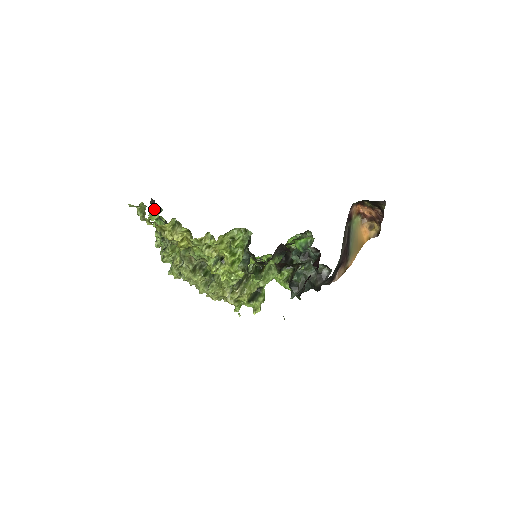
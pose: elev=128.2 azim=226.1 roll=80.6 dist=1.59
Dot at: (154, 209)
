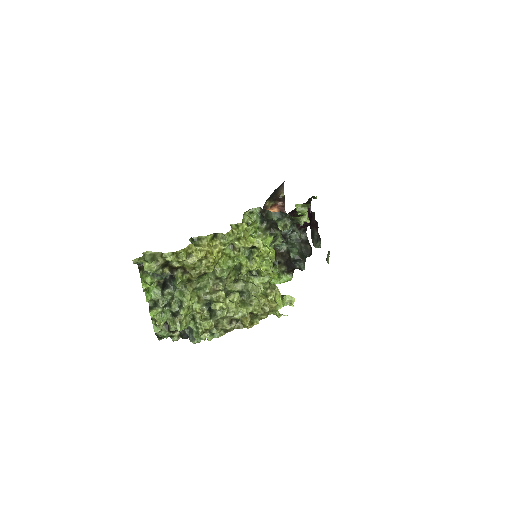
Dot at: (143, 274)
